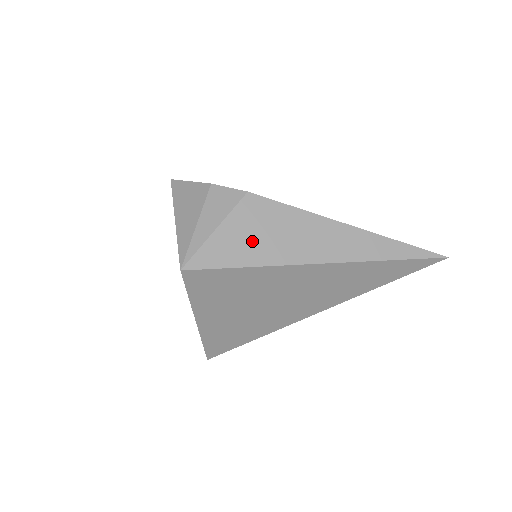
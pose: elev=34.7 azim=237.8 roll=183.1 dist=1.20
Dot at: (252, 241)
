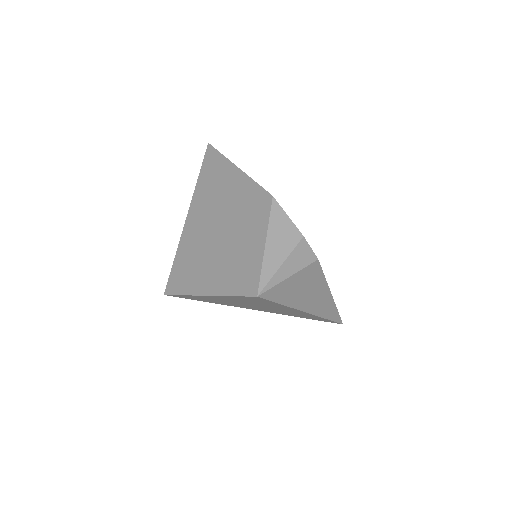
Dot at: (296, 290)
